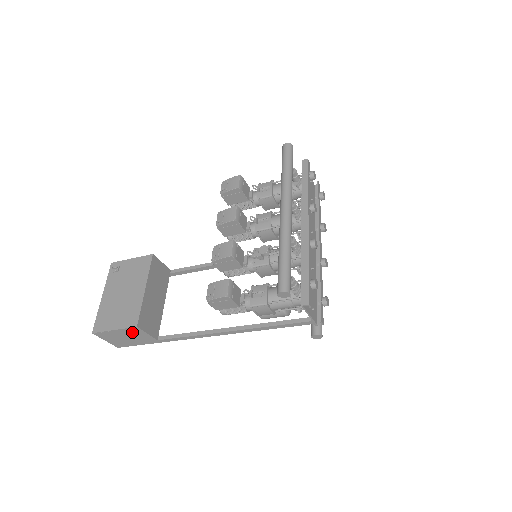
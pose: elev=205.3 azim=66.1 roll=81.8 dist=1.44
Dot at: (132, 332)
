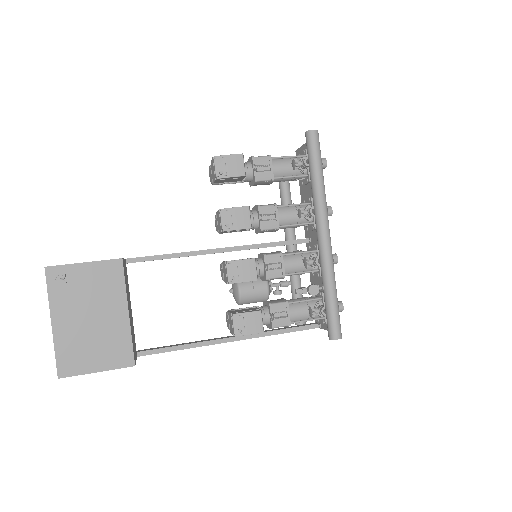
Dot at: occluded
